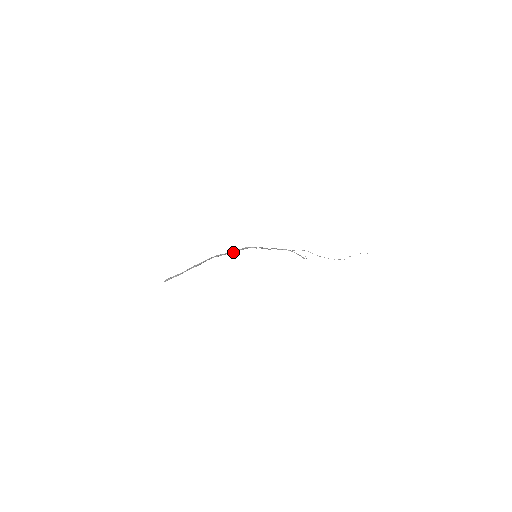
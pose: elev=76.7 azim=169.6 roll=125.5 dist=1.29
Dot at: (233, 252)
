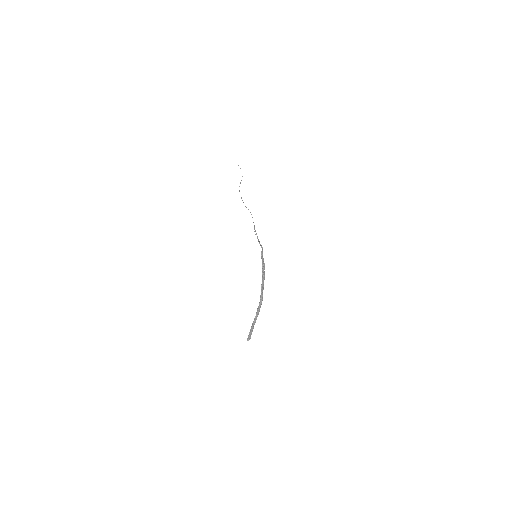
Dot at: (264, 274)
